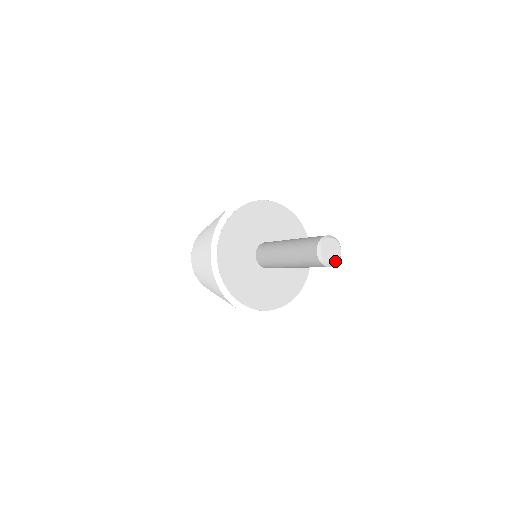
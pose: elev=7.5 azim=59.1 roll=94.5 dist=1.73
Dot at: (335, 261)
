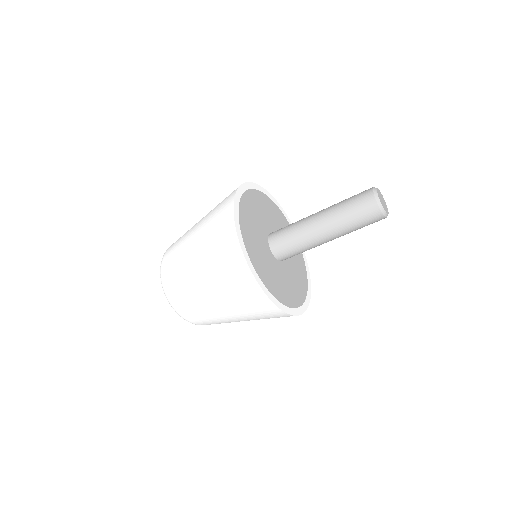
Dot at: (387, 211)
